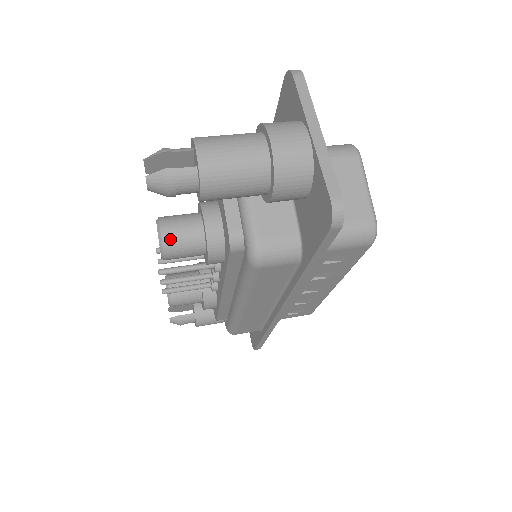
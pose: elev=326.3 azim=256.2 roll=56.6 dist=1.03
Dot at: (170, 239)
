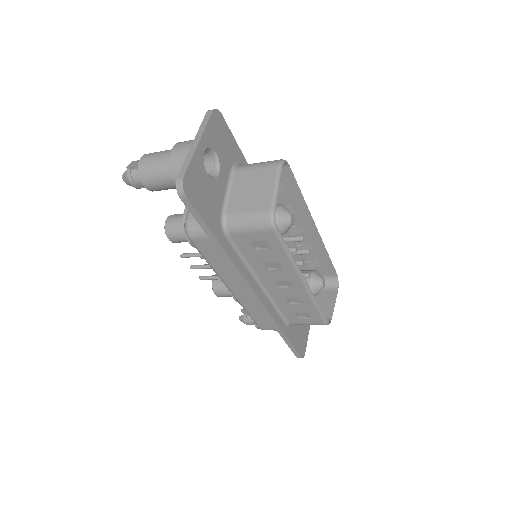
Dot at: (169, 226)
